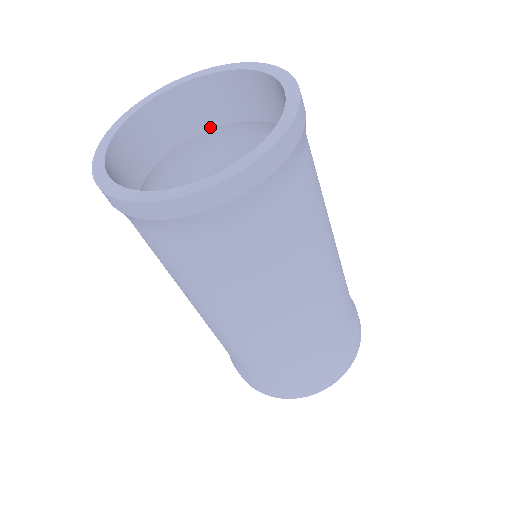
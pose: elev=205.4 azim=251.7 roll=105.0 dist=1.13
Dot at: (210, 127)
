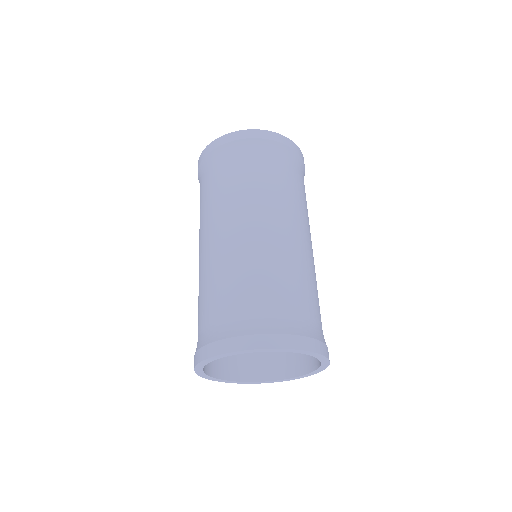
Dot at: occluded
